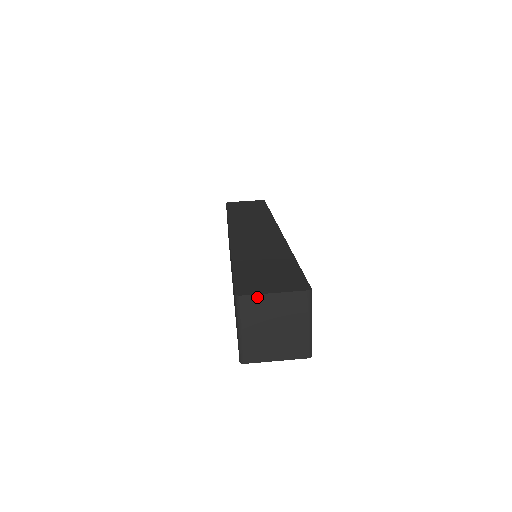
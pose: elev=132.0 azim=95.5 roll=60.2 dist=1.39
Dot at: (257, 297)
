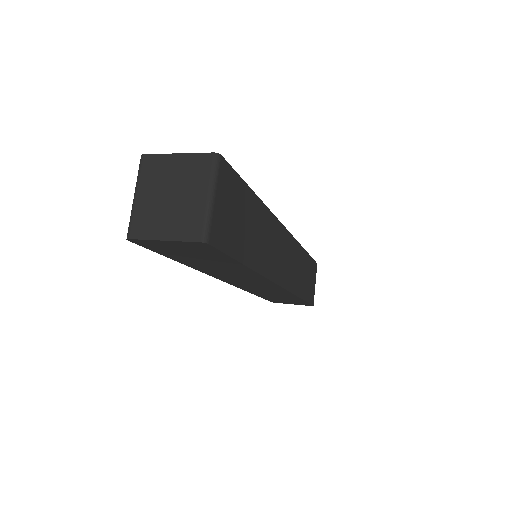
Dot at: (160, 157)
